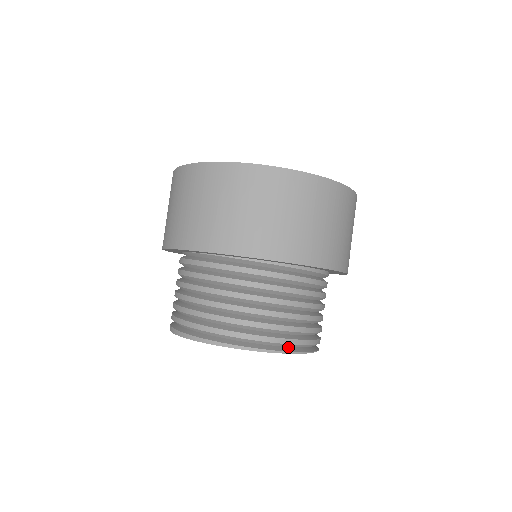
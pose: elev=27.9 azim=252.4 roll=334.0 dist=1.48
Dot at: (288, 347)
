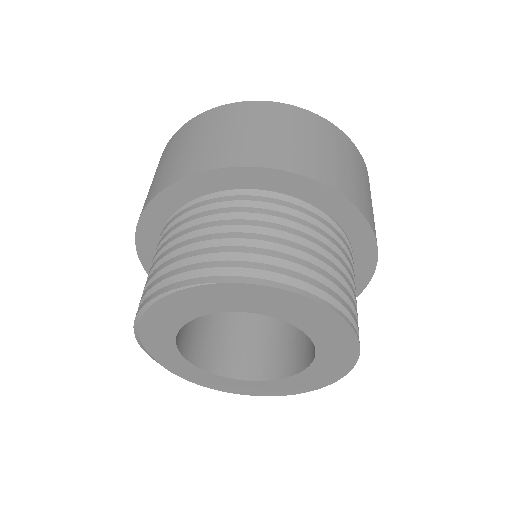
Dot at: occluded
